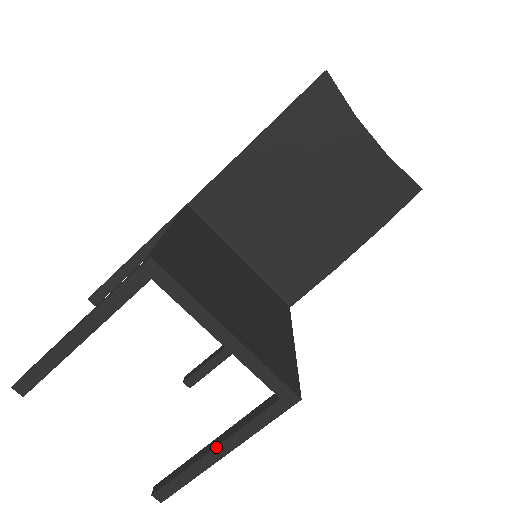
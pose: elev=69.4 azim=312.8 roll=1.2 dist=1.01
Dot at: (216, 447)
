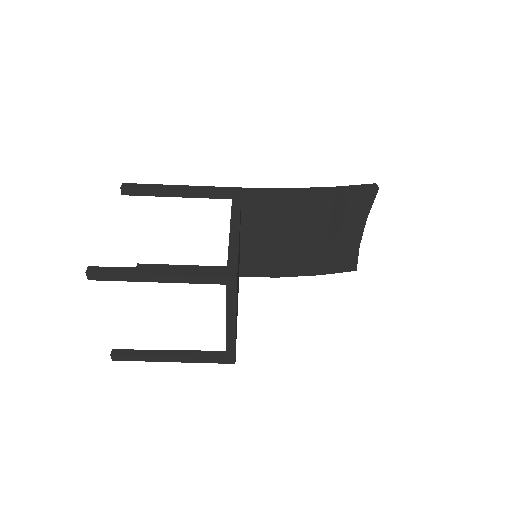
Dot at: (171, 357)
